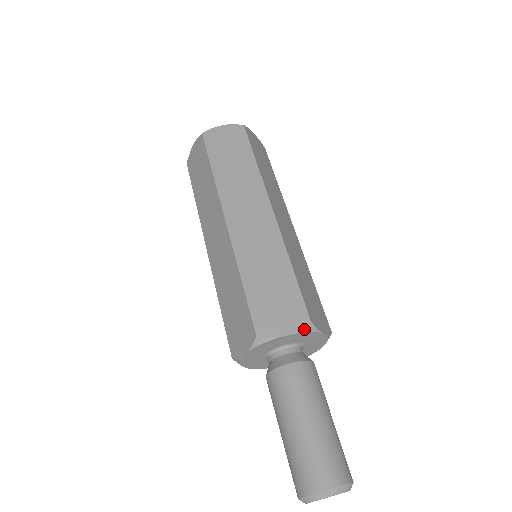
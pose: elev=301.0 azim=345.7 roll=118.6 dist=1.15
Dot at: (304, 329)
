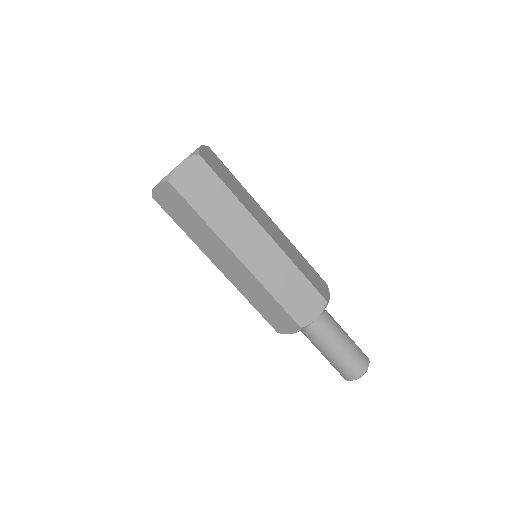
Dot at: occluded
